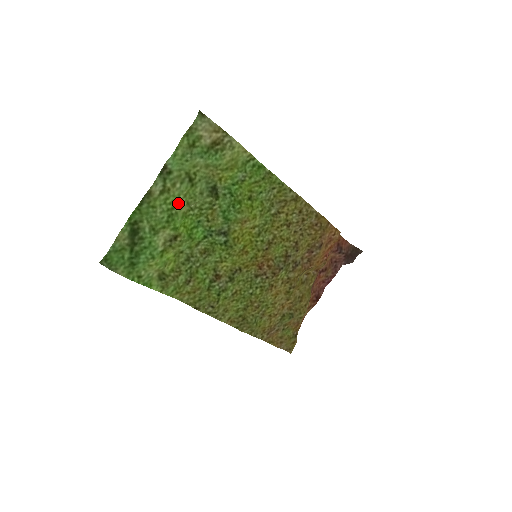
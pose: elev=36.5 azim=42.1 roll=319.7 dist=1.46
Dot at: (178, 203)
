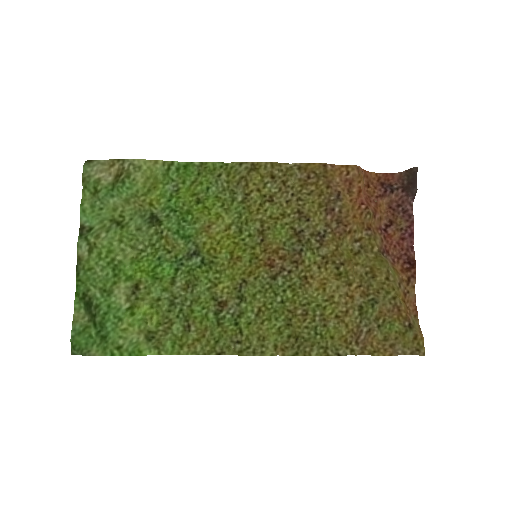
Dot at: (116, 252)
